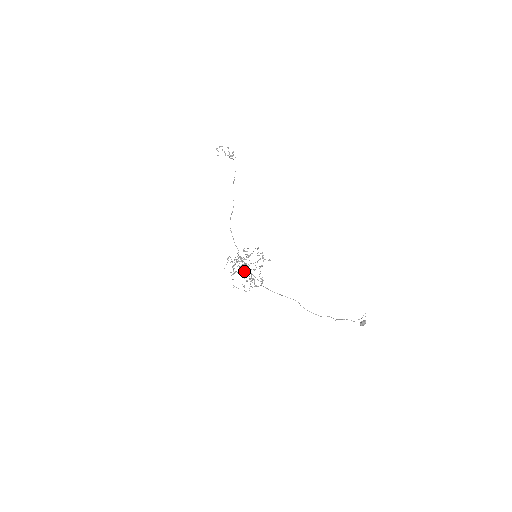
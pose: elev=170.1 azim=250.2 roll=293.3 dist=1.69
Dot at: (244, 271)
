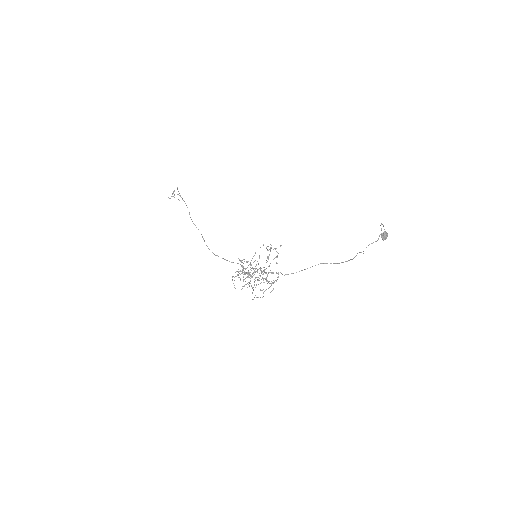
Dot at: occluded
